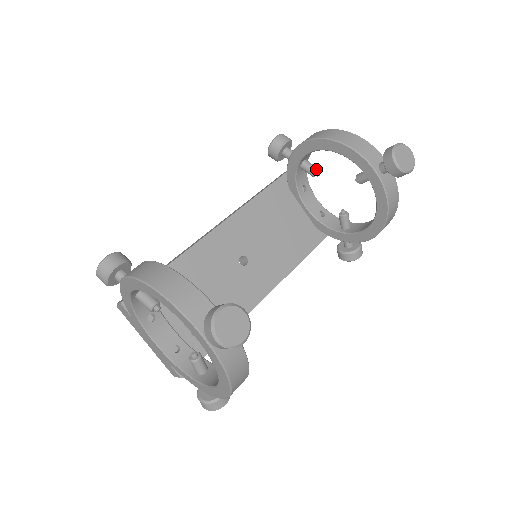
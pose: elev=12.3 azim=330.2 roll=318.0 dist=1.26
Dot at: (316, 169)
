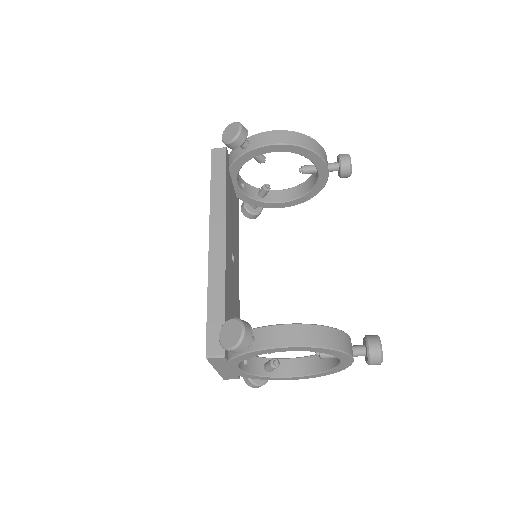
Dot at: (265, 158)
